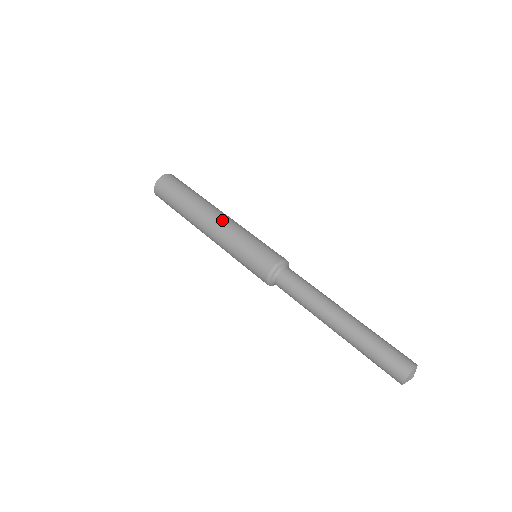
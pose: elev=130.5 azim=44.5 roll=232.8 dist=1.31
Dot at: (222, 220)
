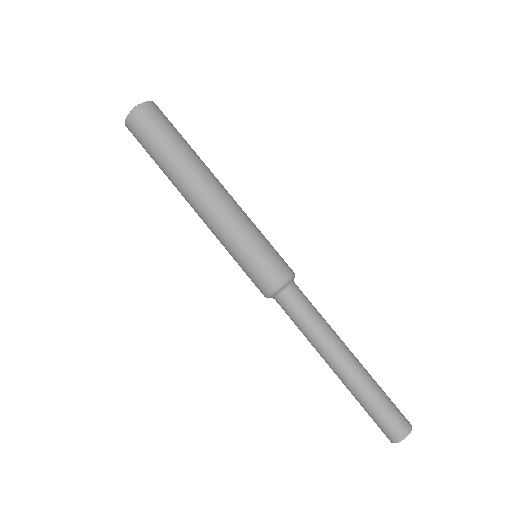
Dot at: (224, 199)
